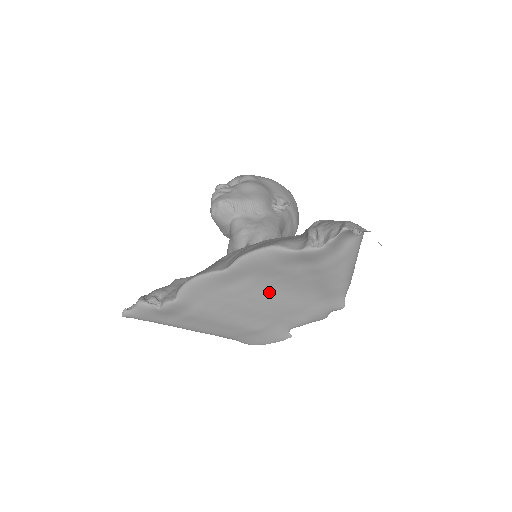
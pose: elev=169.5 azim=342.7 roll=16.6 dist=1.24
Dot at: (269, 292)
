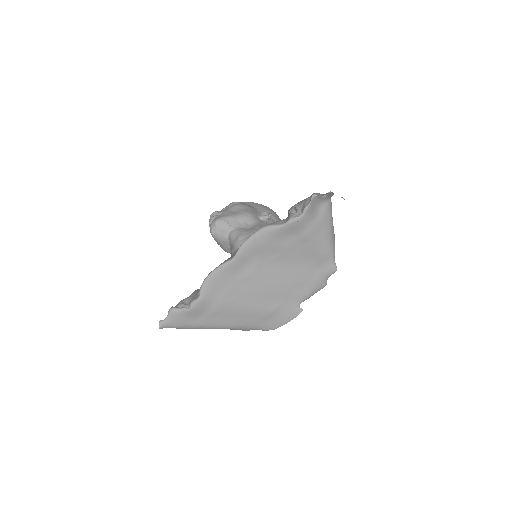
Dot at: (273, 271)
